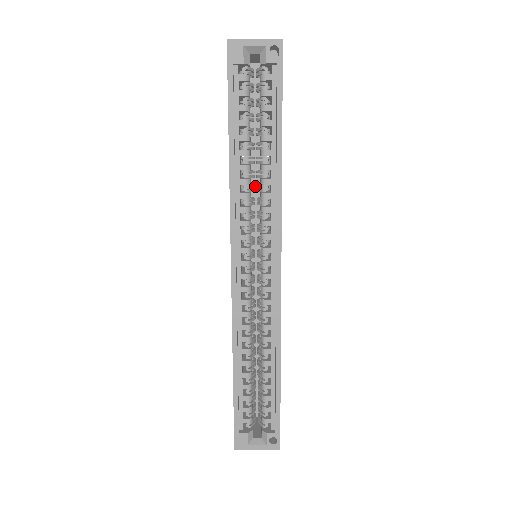
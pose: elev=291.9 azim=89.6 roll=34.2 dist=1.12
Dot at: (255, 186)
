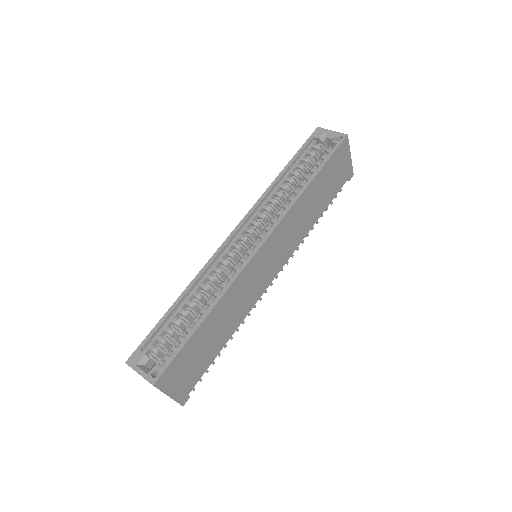
Dot at: occluded
